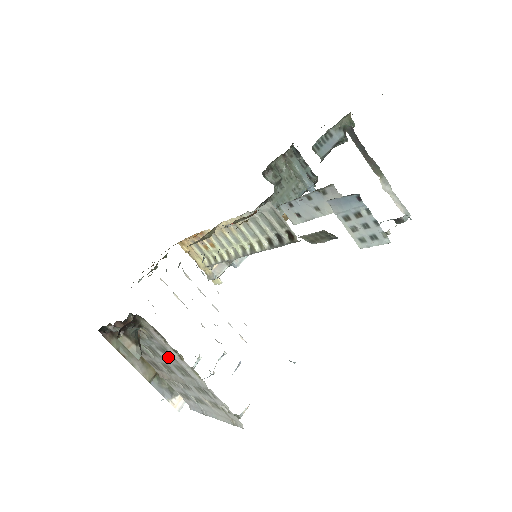
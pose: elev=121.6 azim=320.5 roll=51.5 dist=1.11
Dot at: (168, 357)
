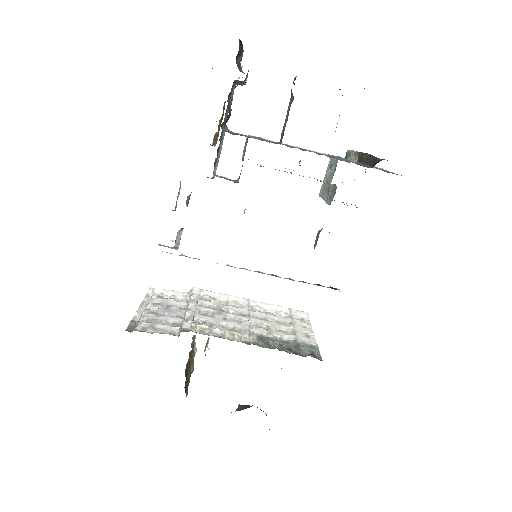
Dot at: occluded
